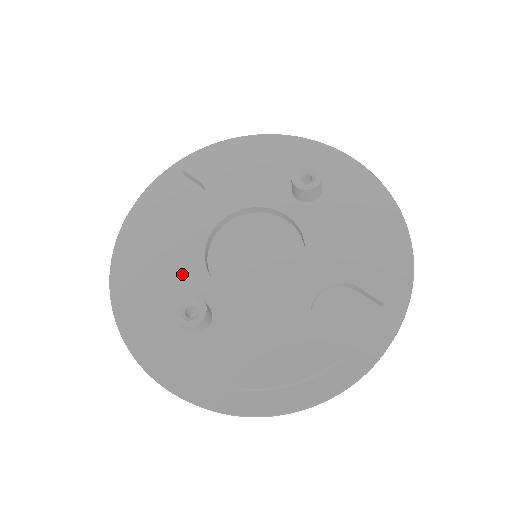
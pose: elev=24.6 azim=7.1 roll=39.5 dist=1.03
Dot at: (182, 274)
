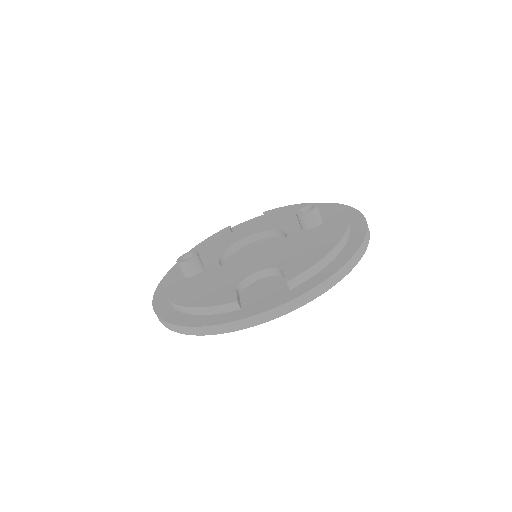
Dot at: (211, 253)
